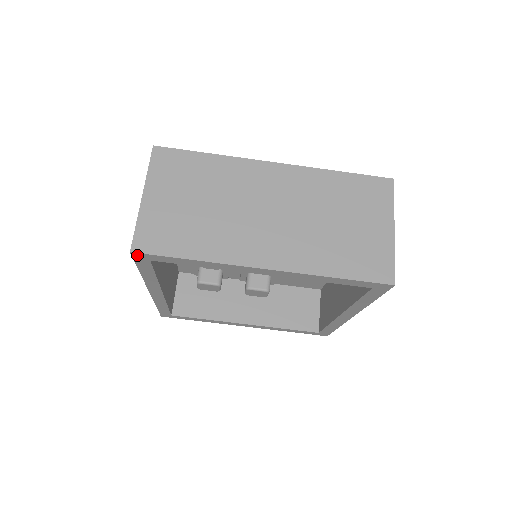
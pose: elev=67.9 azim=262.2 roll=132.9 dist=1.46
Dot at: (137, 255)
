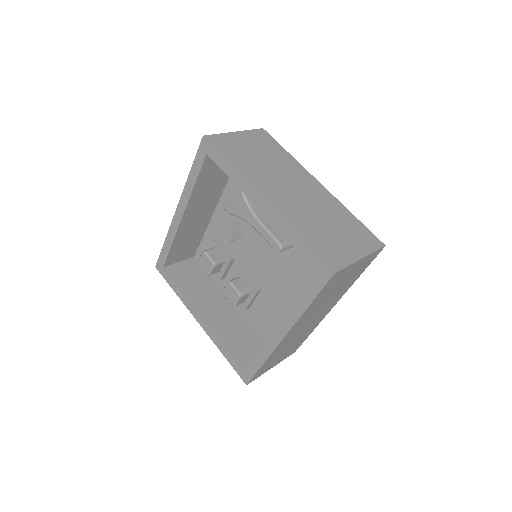
Dot at: (204, 142)
